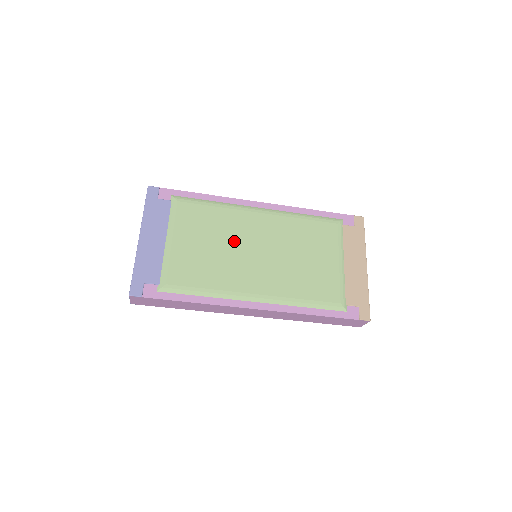
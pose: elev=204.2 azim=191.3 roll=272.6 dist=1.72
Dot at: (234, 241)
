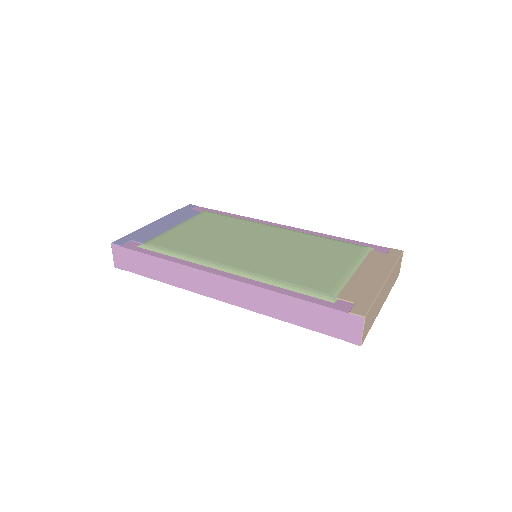
Dot at: (237, 236)
